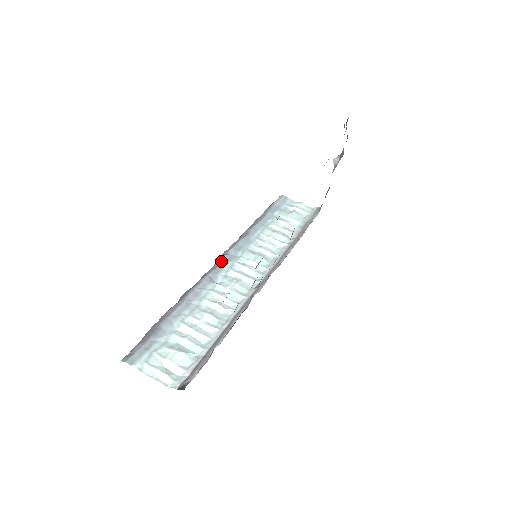
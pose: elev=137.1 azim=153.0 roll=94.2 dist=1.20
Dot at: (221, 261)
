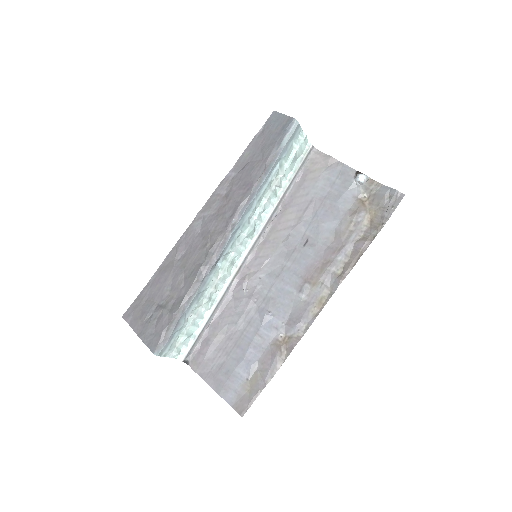
Dot at: (227, 241)
